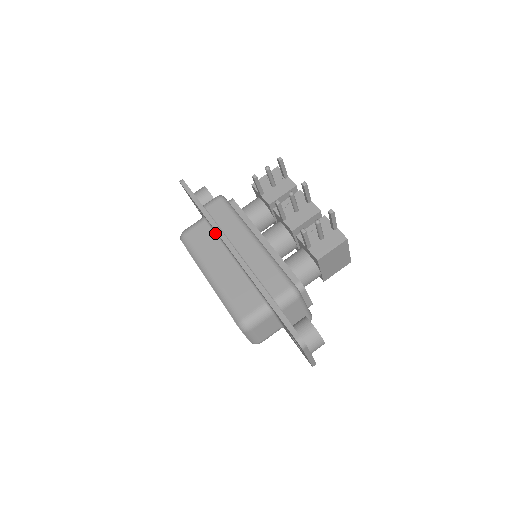
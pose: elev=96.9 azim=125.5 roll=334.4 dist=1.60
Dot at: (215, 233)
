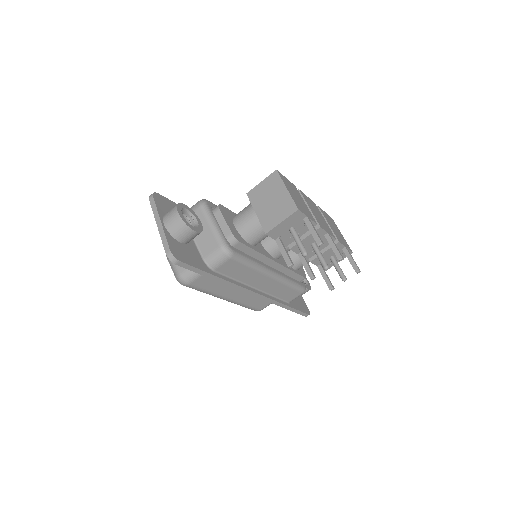
Dot at: occluded
